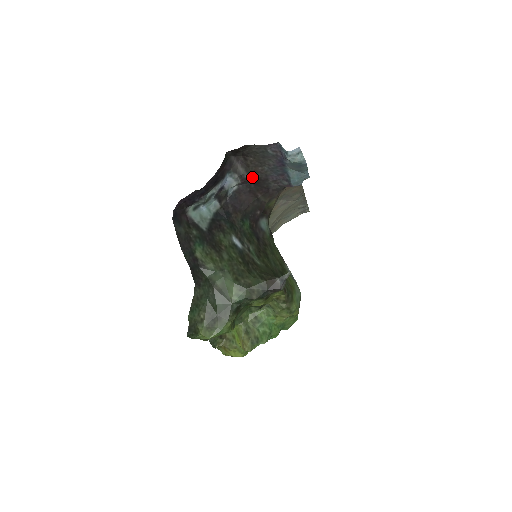
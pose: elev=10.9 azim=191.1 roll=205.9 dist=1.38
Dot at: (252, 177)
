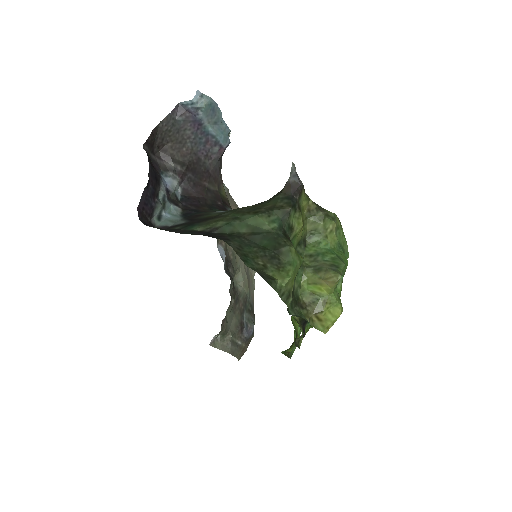
Dot at: (185, 166)
